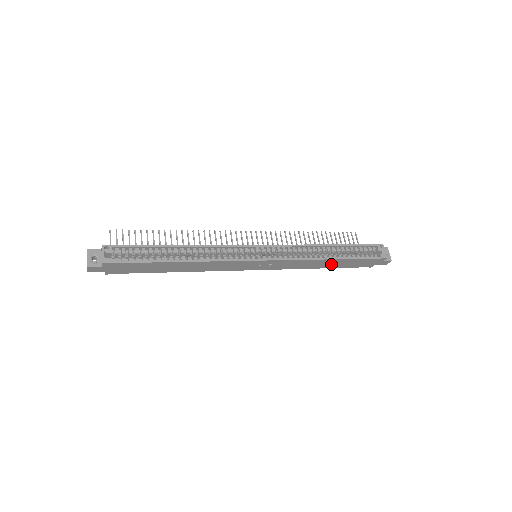
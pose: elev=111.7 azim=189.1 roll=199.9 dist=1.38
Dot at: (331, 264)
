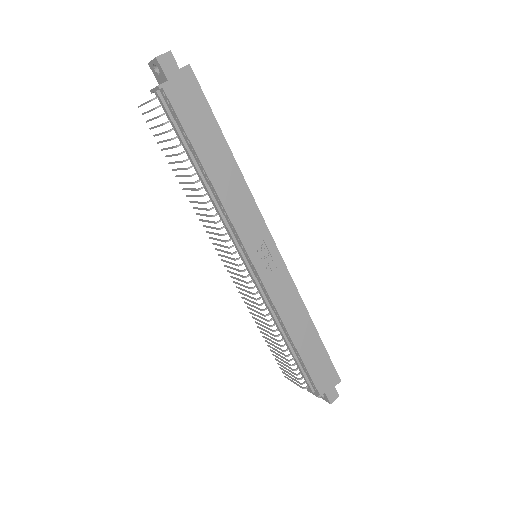
Dot at: (304, 339)
